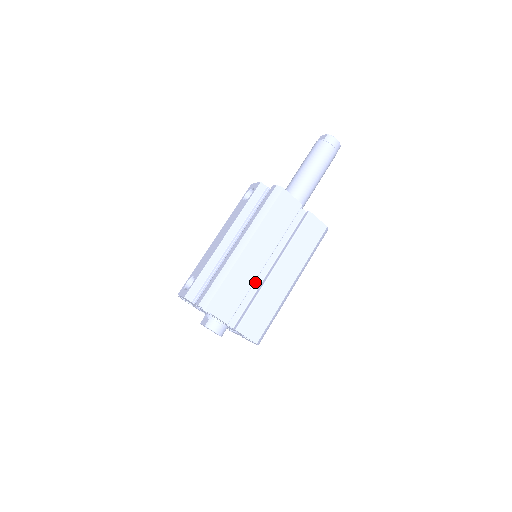
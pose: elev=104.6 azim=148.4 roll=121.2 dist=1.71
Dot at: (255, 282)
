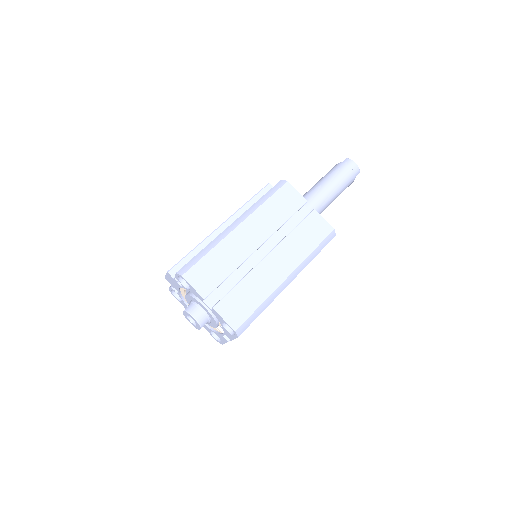
Dot at: (245, 267)
